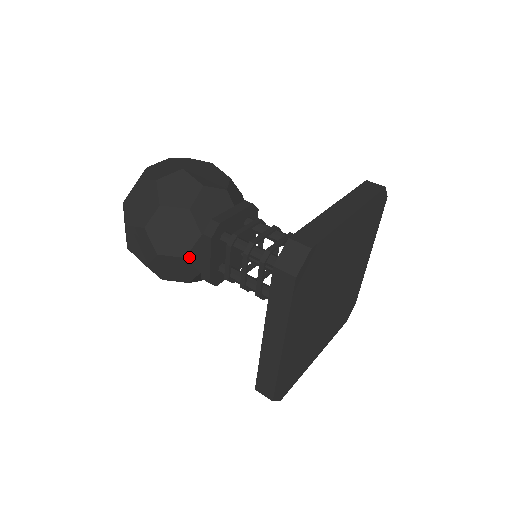
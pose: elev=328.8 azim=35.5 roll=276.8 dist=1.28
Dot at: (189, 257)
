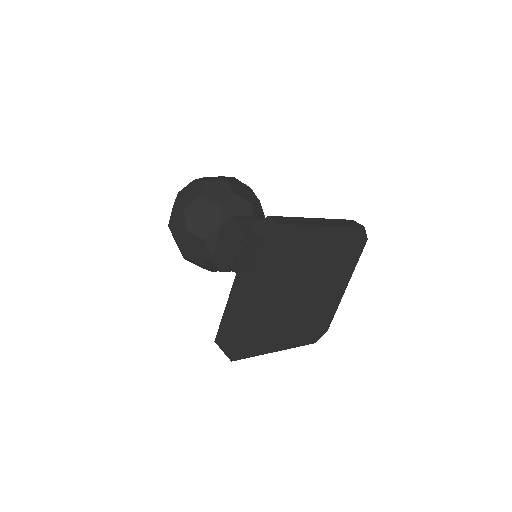
Dot at: (207, 239)
